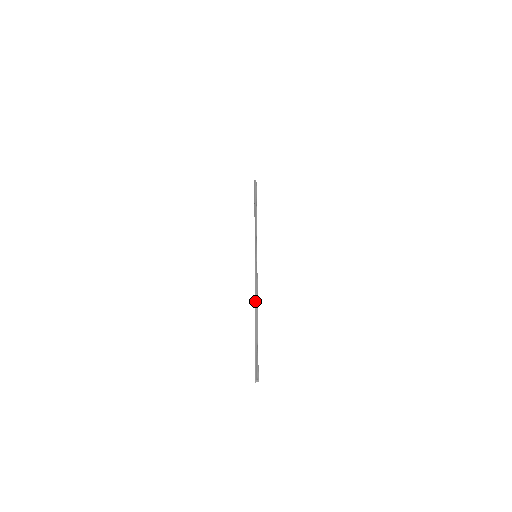
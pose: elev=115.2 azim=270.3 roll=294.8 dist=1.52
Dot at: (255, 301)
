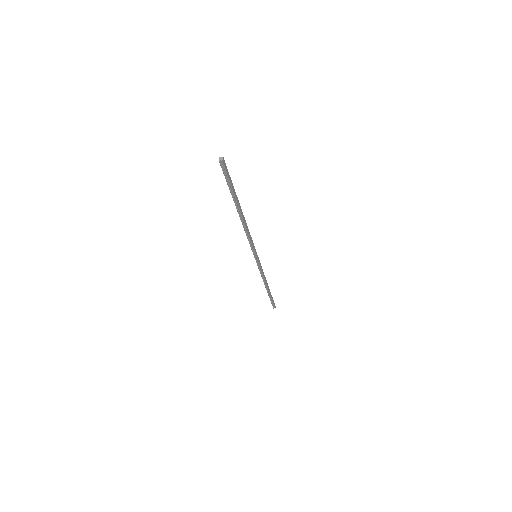
Dot at: occluded
